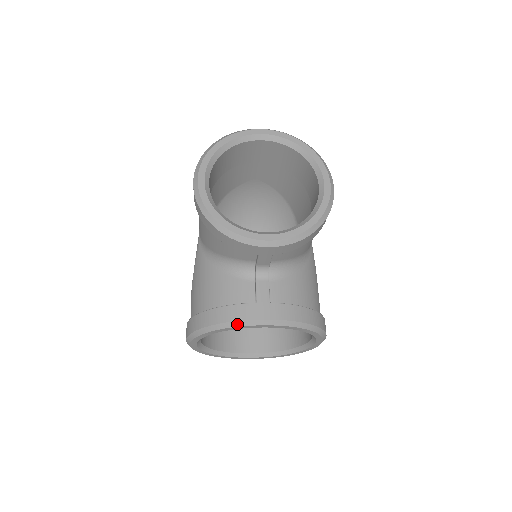
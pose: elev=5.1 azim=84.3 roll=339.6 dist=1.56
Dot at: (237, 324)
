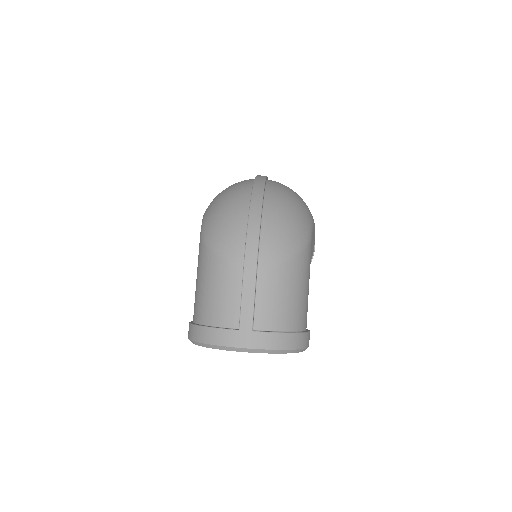
Dot at: occluded
